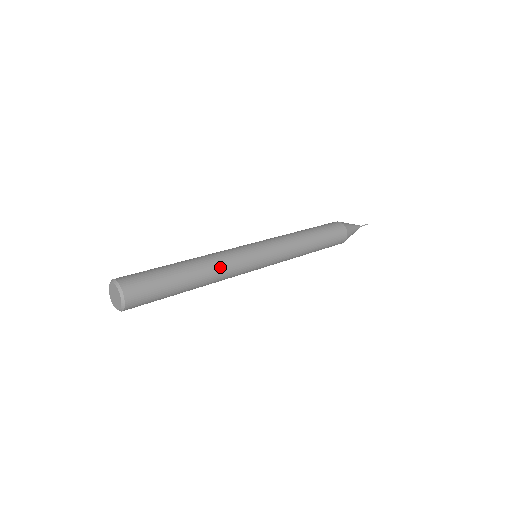
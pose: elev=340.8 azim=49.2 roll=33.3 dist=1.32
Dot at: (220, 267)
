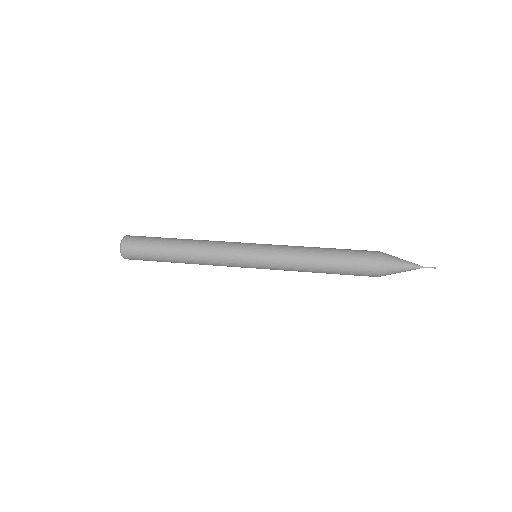
Dot at: (204, 259)
